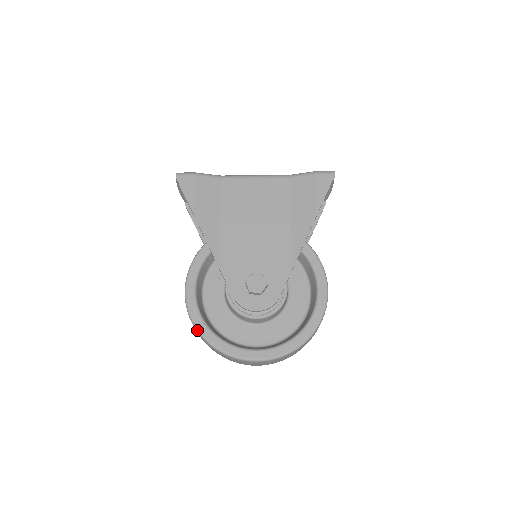
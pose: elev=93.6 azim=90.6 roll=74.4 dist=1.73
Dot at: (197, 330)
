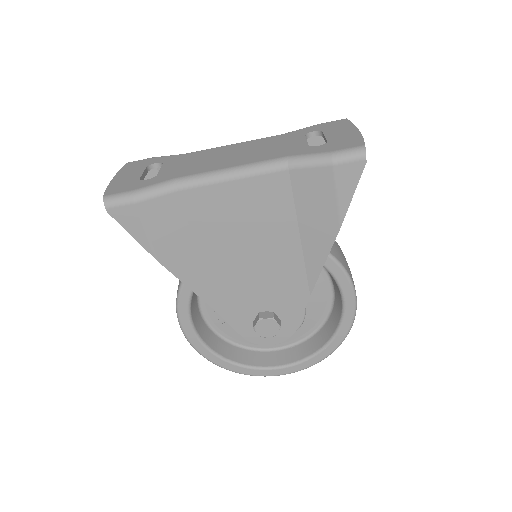
Dot at: occluded
